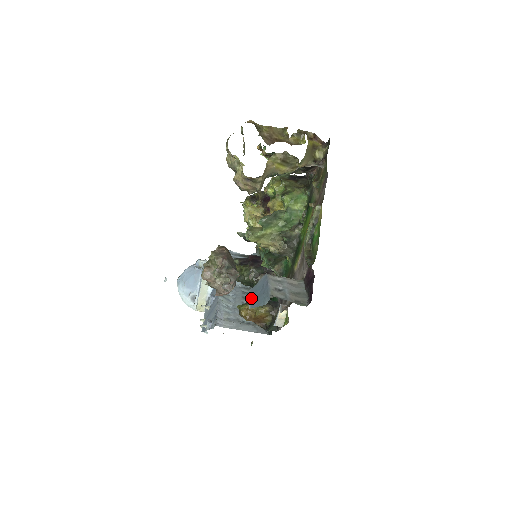
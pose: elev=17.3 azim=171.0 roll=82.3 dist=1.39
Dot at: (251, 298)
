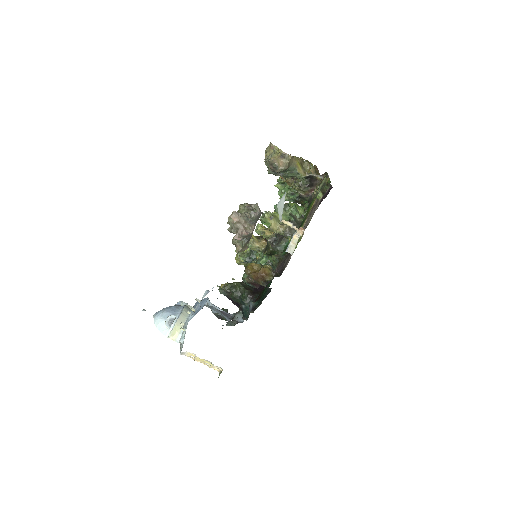
Dot at: occluded
